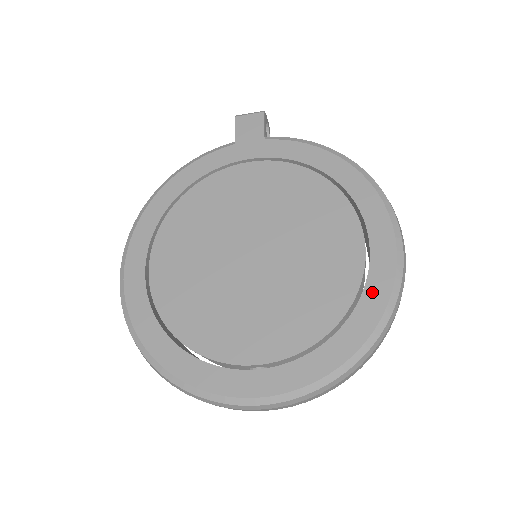
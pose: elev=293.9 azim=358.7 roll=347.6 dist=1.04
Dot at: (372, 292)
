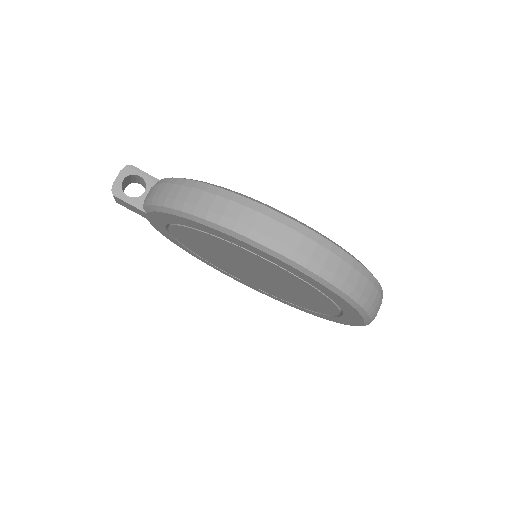
Dot at: (325, 292)
